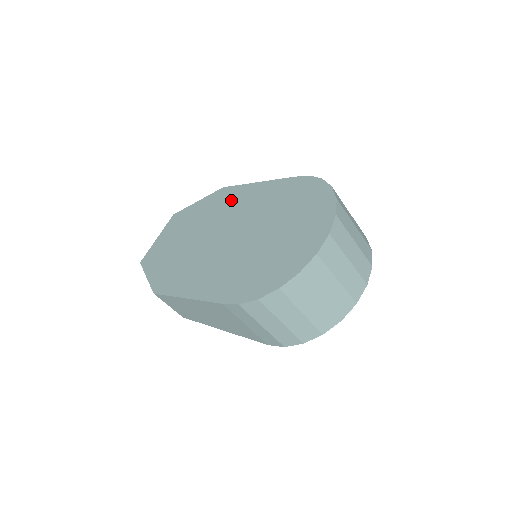
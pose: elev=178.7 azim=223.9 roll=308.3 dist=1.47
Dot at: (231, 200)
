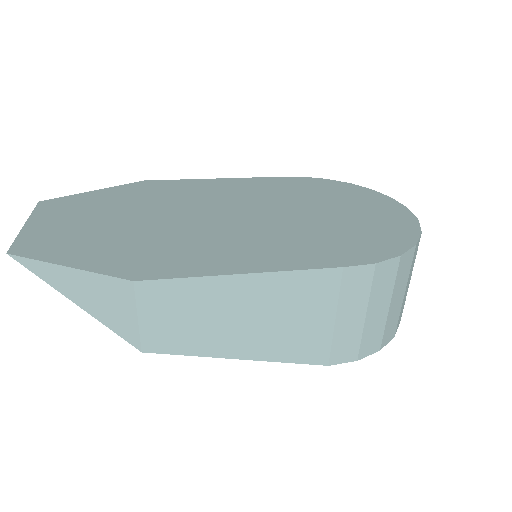
Dot at: (186, 189)
